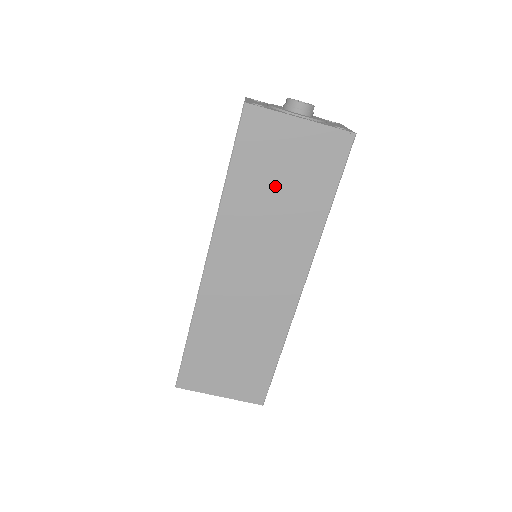
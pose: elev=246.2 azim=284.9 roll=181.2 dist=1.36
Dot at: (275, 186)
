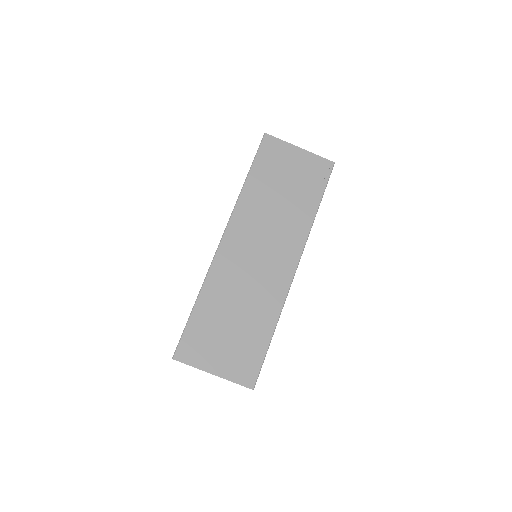
Dot at: (280, 187)
